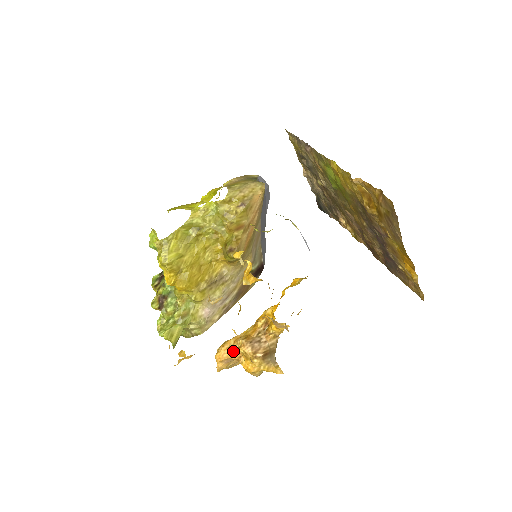
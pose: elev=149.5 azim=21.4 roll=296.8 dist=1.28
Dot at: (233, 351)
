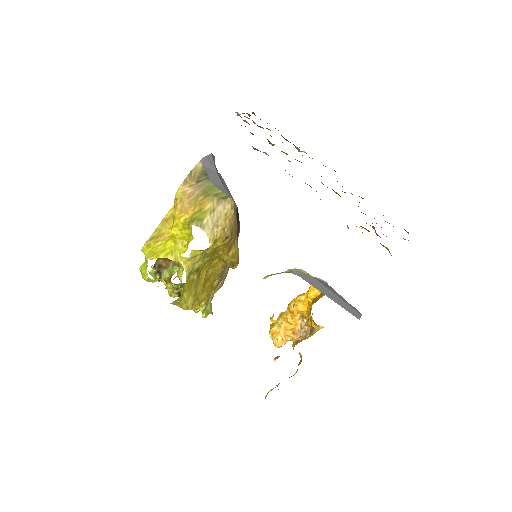
Dot at: (287, 341)
